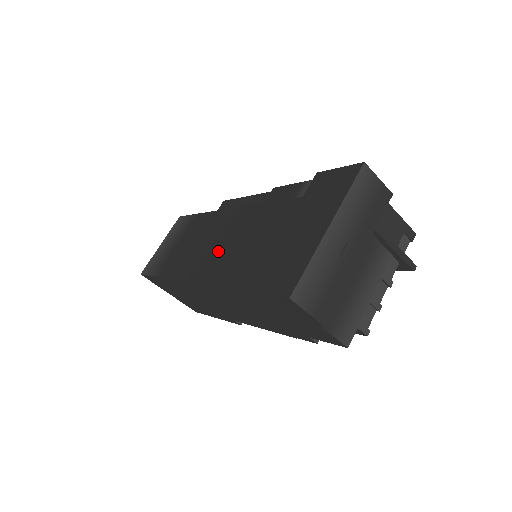
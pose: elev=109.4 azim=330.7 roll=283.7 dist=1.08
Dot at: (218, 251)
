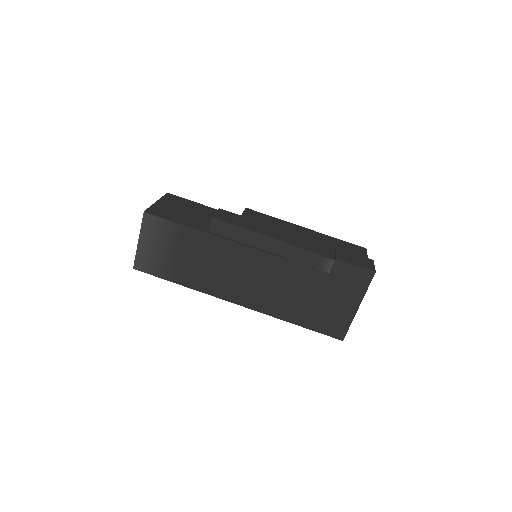
Dot at: (255, 287)
